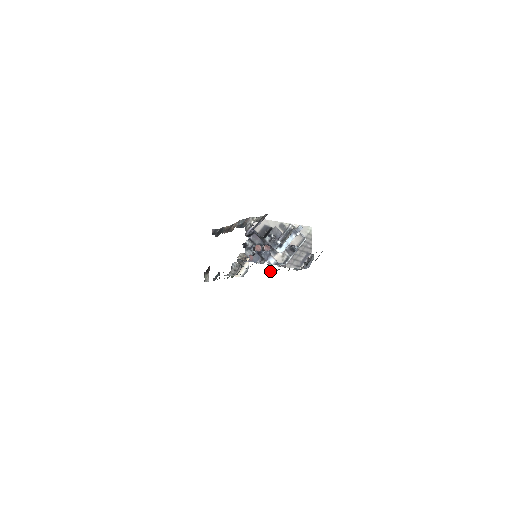
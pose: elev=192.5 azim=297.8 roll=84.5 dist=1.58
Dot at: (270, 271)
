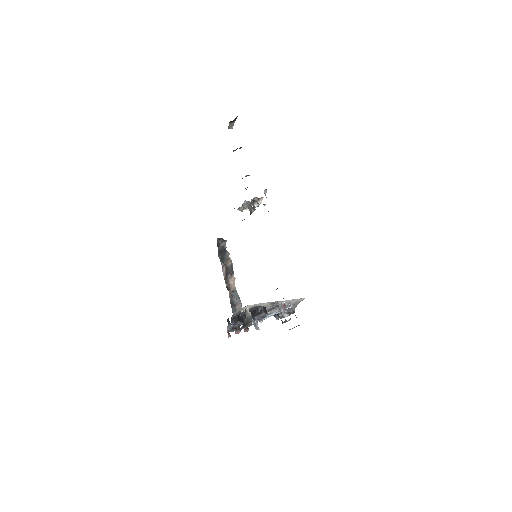
Dot at: occluded
